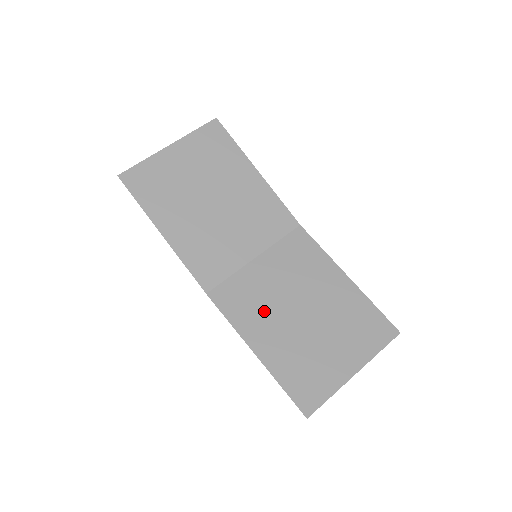
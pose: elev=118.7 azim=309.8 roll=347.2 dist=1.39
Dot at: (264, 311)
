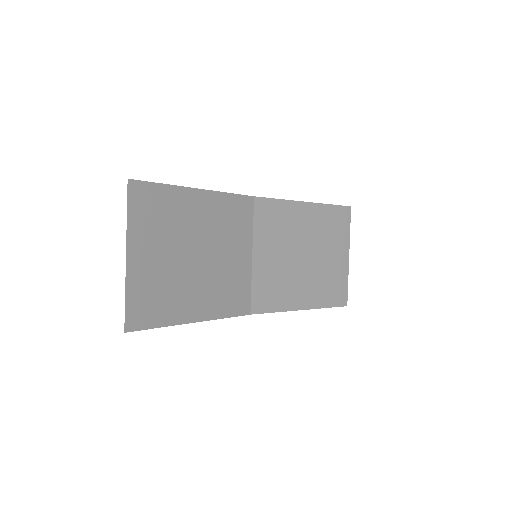
Dot at: (287, 282)
